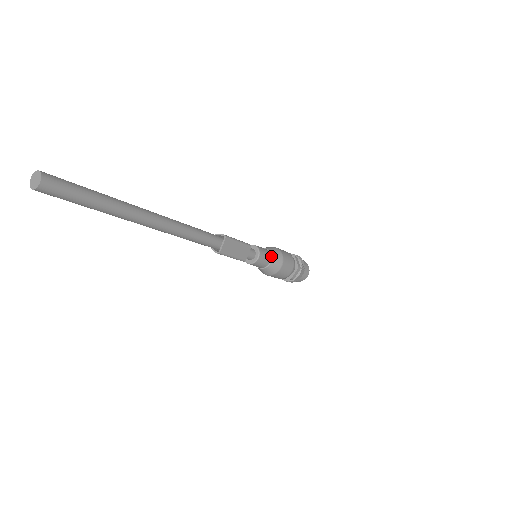
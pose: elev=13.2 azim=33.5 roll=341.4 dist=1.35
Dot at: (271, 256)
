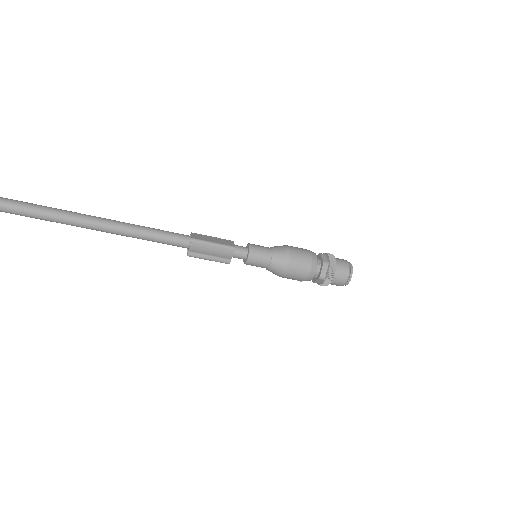
Dot at: (270, 248)
